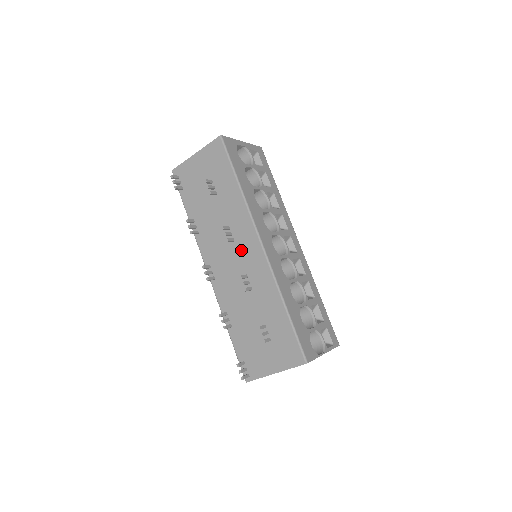
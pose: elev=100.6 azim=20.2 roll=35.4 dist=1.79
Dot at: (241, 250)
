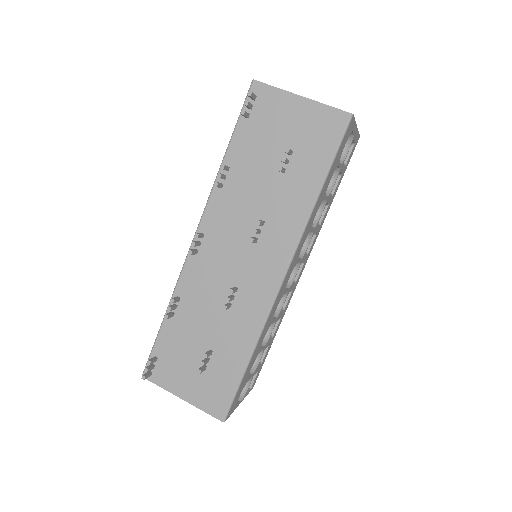
Dot at: (255, 259)
